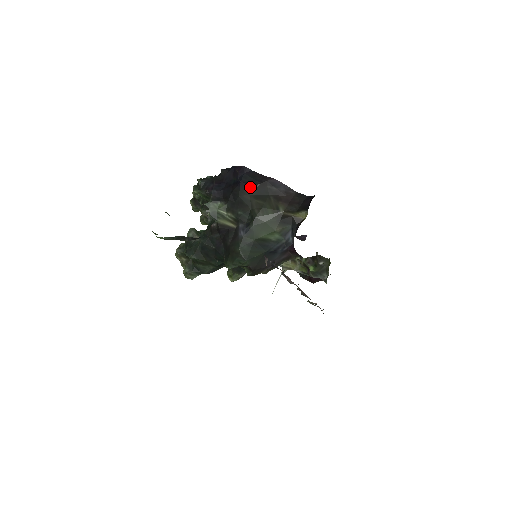
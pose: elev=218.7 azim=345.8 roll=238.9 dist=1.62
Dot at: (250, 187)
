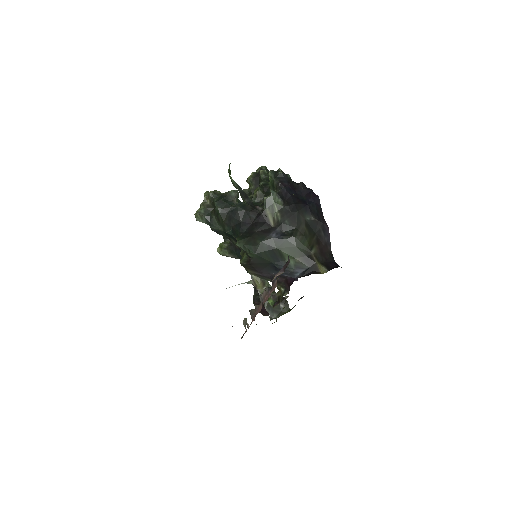
Dot at: (310, 215)
